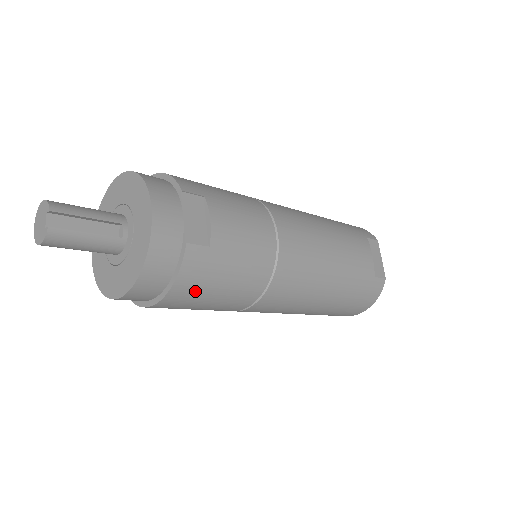
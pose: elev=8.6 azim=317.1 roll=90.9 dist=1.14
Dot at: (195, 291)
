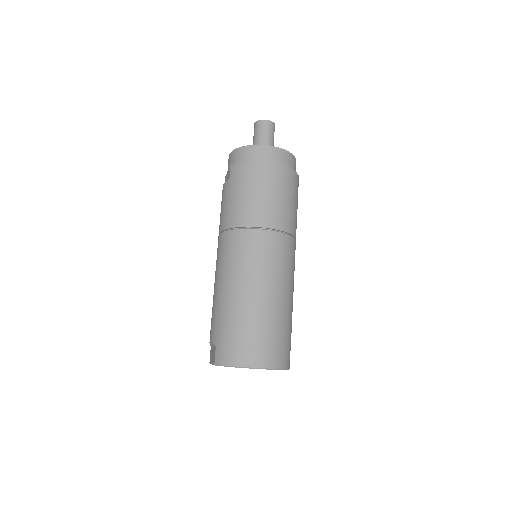
Dot at: (288, 183)
